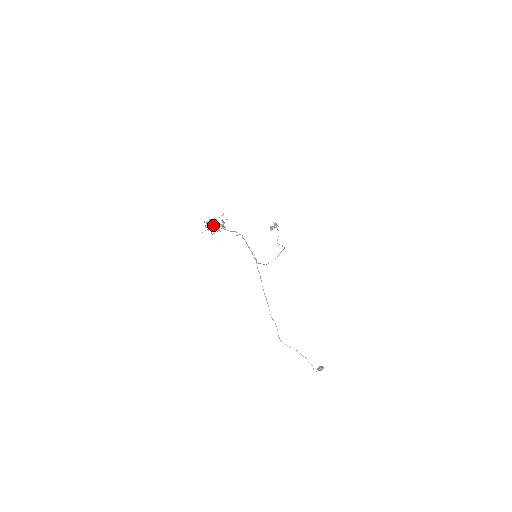
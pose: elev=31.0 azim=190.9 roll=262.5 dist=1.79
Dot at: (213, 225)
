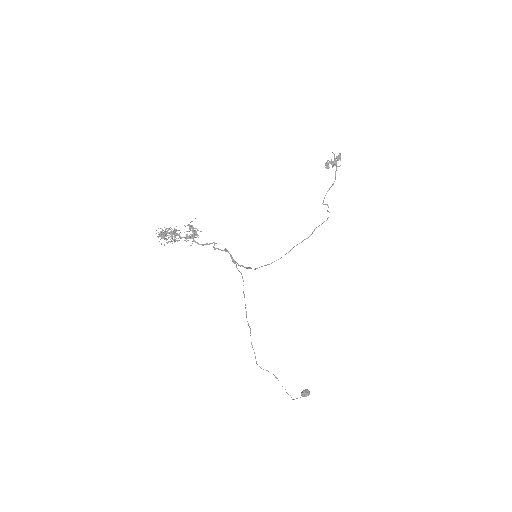
Dot at: (173, 234)
